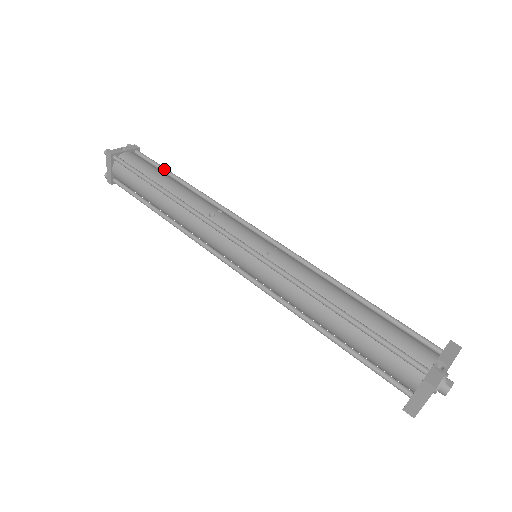
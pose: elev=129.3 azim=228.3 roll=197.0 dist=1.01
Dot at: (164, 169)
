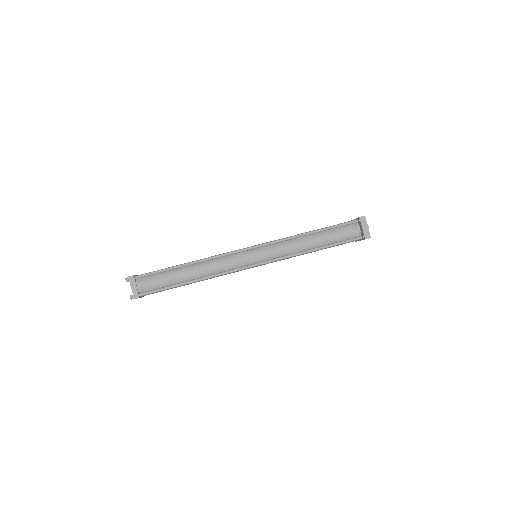
Dot at: occluded
